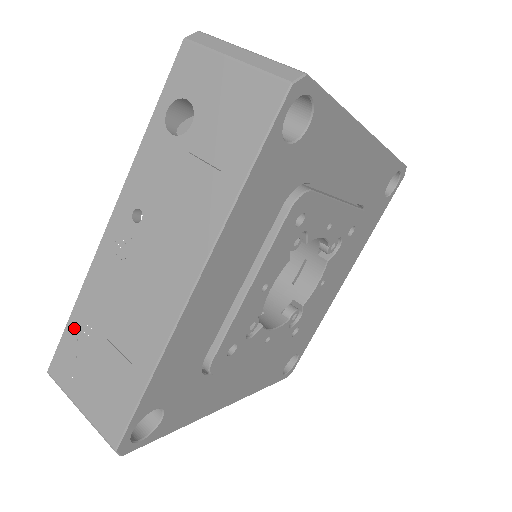
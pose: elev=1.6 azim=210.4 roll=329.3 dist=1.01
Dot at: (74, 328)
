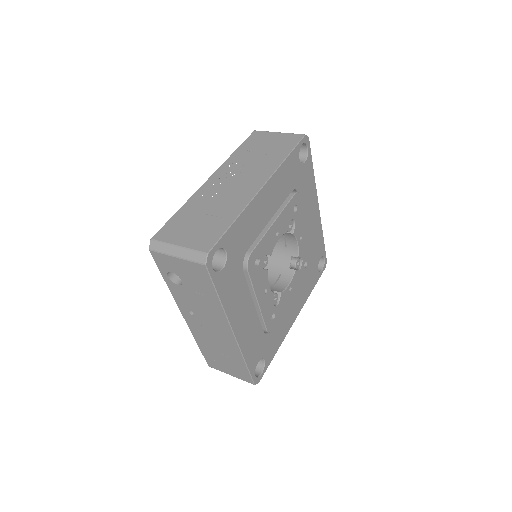
Dot at: (204, 352)
